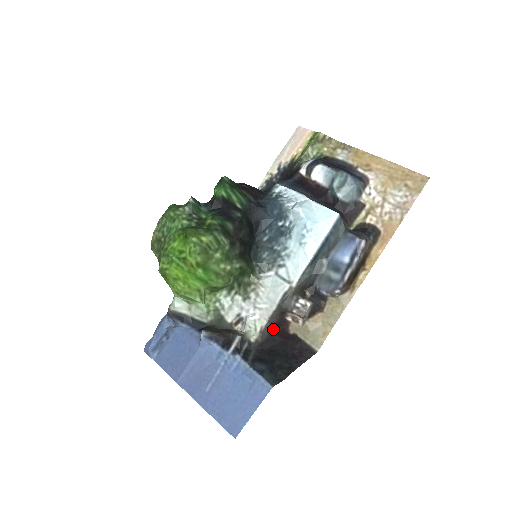
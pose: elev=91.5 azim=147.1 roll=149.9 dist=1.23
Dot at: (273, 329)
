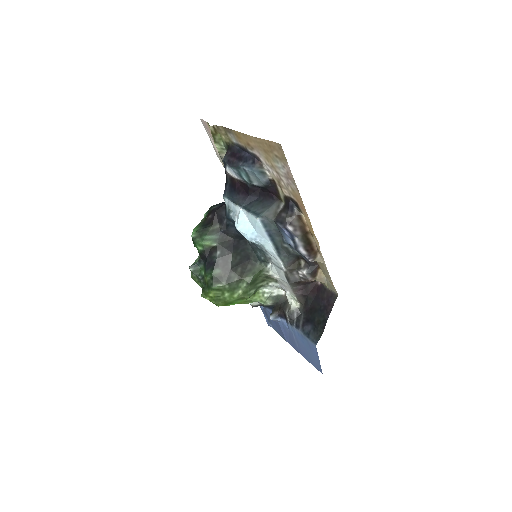
Dot at: (303, 293)
